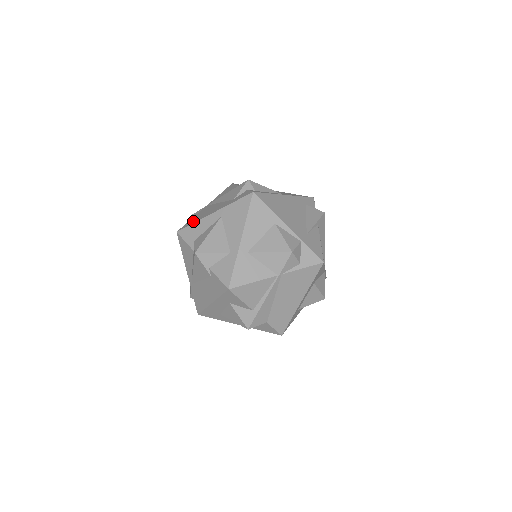
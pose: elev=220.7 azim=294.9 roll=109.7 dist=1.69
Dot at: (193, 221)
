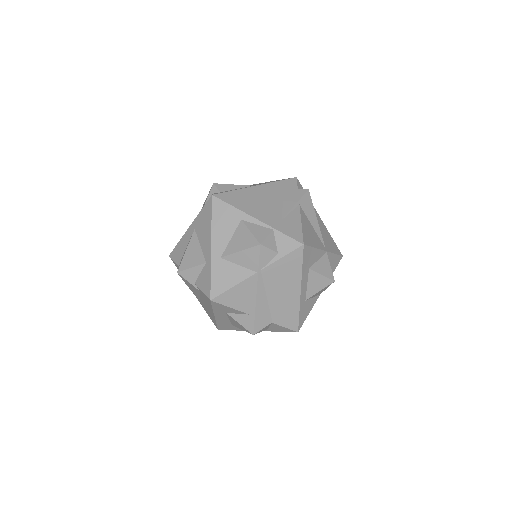
Dot at: occluded
